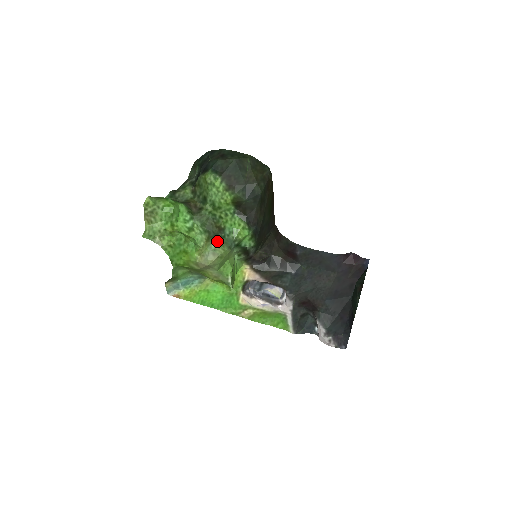
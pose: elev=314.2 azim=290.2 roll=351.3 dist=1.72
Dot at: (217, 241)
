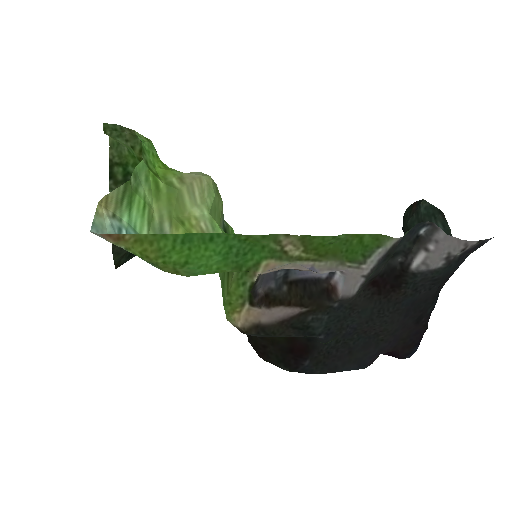
Dot at: occluded
